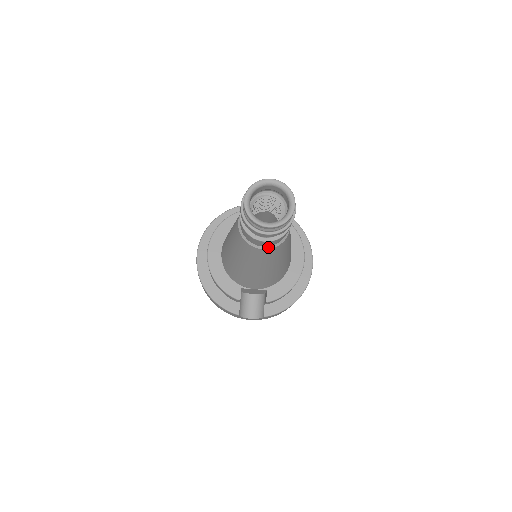
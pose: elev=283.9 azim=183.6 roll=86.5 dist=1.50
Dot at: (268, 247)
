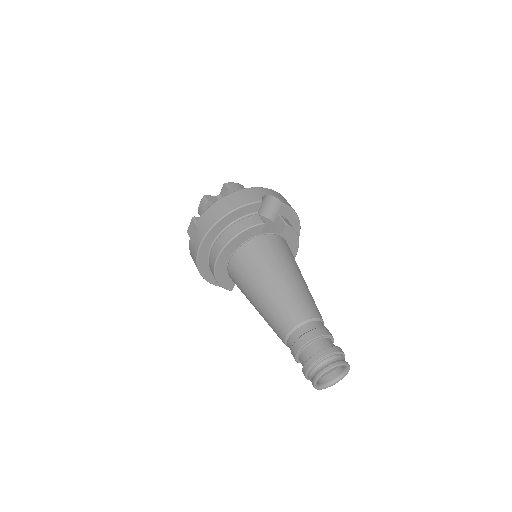
Dot at: occluded
